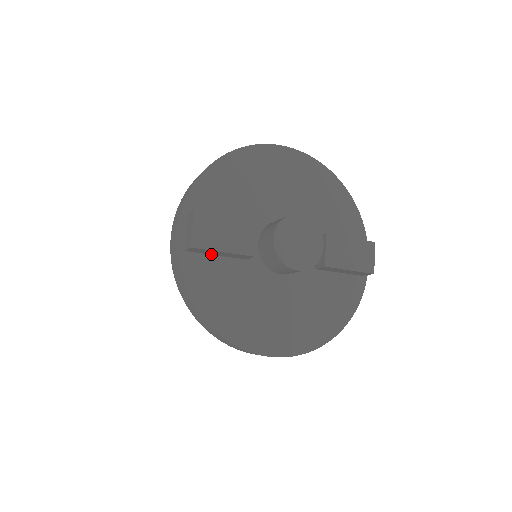
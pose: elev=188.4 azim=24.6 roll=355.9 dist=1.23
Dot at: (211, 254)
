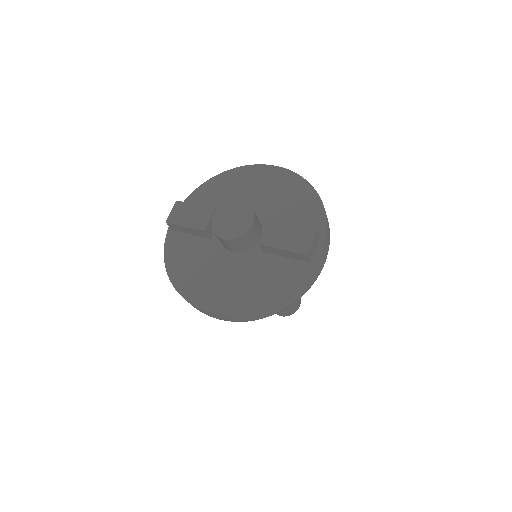
Dot at: (187, 233)
